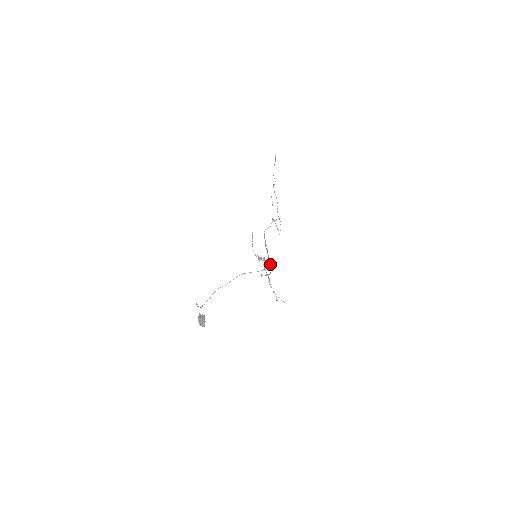
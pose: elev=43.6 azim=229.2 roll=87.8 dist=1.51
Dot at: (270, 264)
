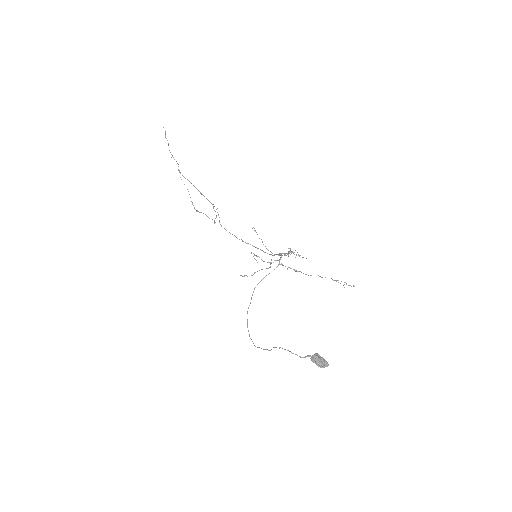
Dot at: occluded
